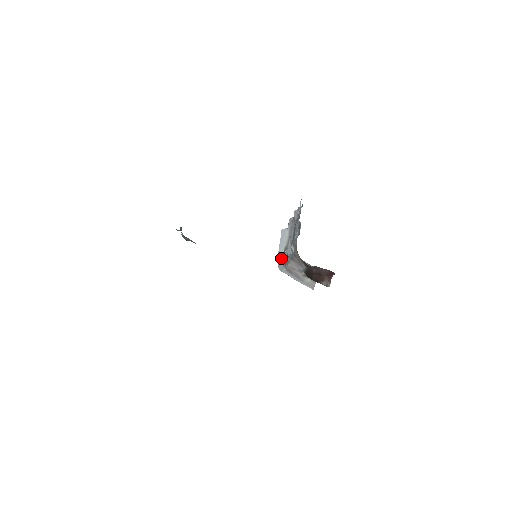
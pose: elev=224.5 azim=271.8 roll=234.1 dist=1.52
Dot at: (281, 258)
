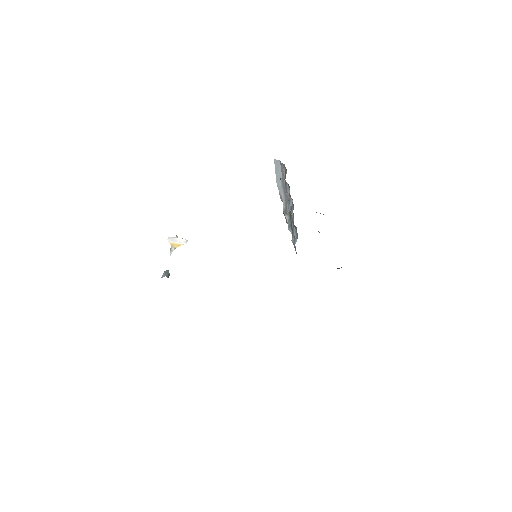
Dot at: occluded
